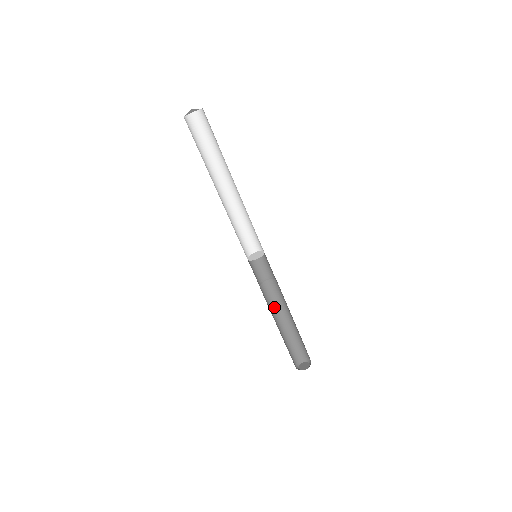
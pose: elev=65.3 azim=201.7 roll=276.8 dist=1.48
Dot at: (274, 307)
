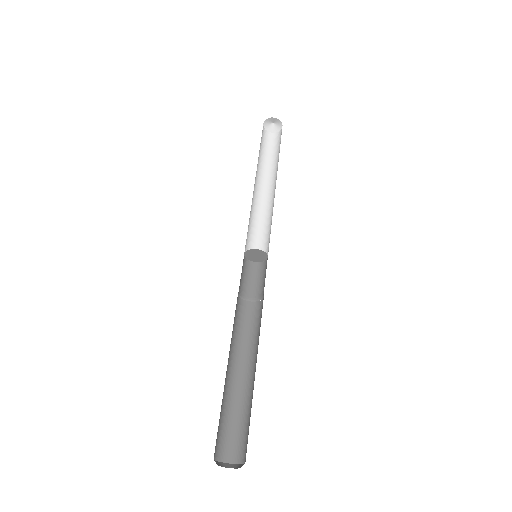
Dot at: (233, 339)
